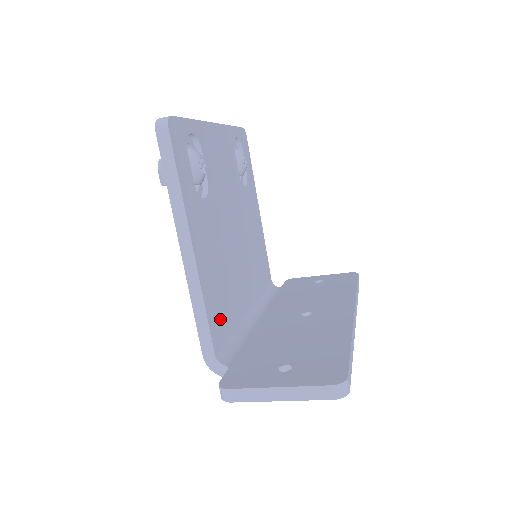
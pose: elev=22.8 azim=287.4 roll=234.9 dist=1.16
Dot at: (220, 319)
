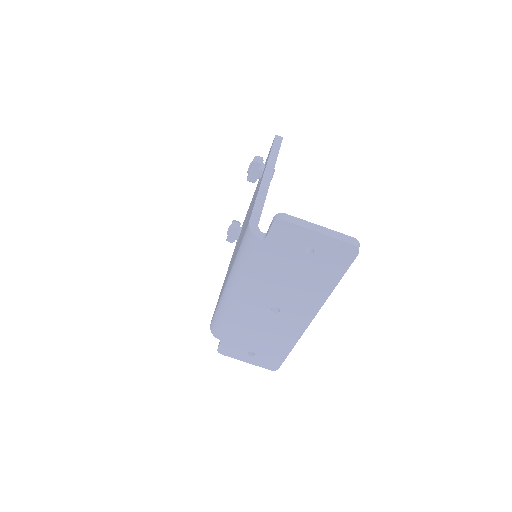
Dot at: occluded
